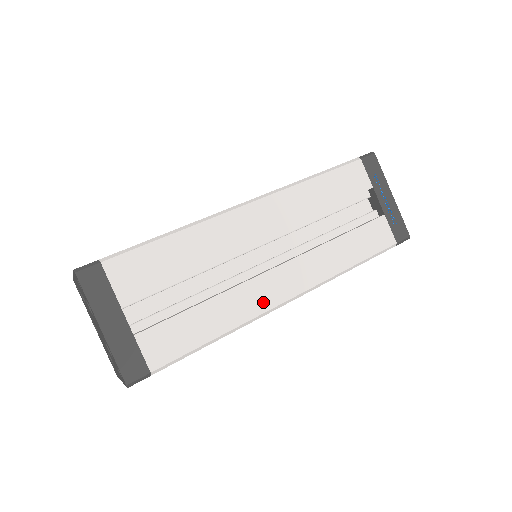
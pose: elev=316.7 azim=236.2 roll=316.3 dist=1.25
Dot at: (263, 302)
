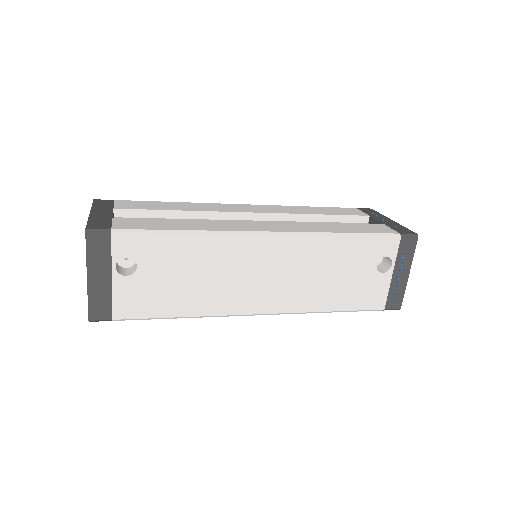
Dot at: (239, 228)
